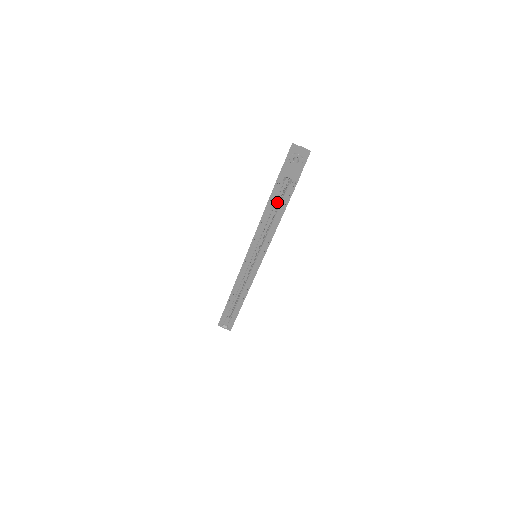
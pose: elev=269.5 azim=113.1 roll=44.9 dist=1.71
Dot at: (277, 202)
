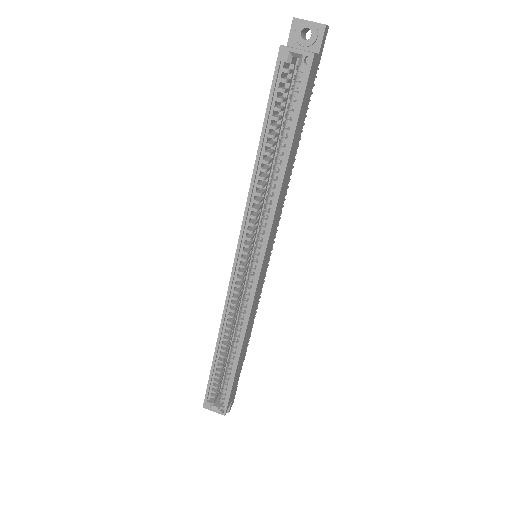
Dot at: occluded
